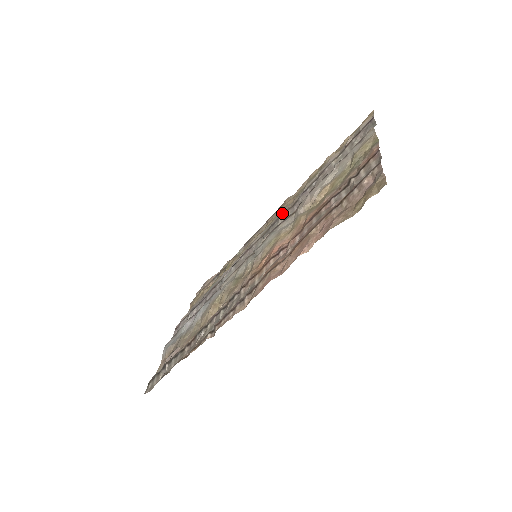
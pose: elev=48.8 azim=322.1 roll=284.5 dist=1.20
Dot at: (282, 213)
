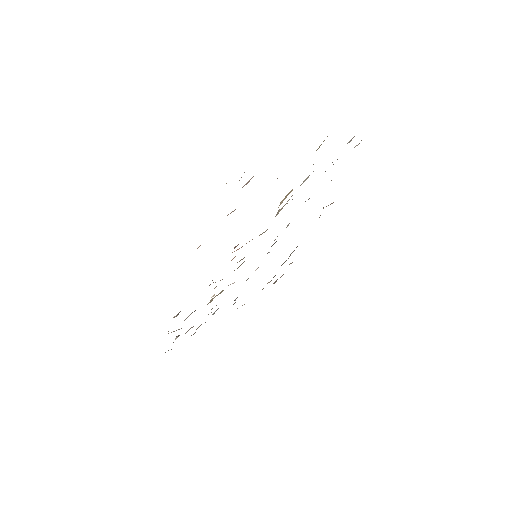
Dot at: occluded
